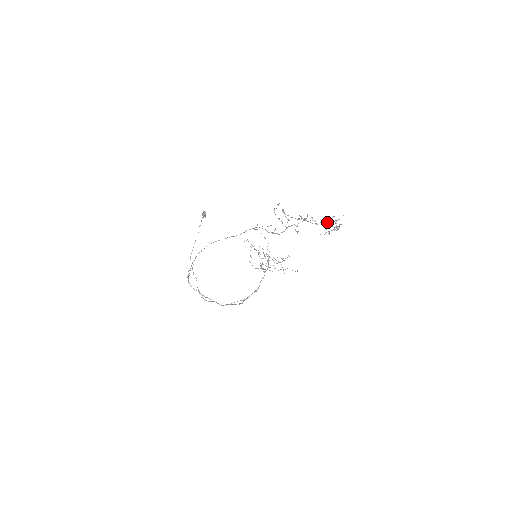
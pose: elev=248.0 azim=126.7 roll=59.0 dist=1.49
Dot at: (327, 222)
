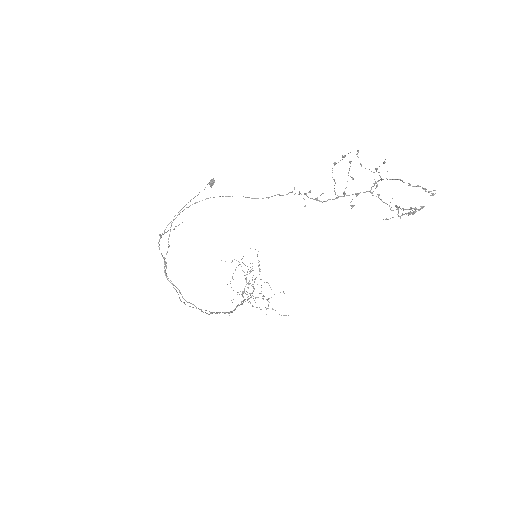
Dot at: (396, 209)
